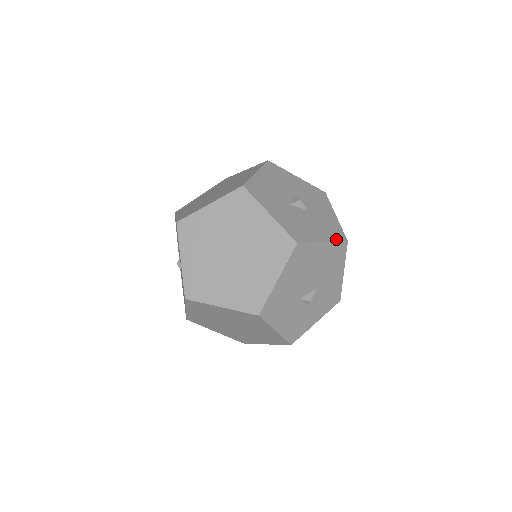
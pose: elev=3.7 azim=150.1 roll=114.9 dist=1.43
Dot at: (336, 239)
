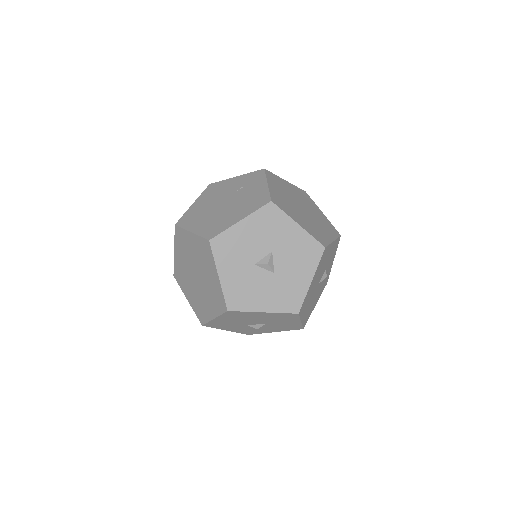
Dot at: (284, 310)
